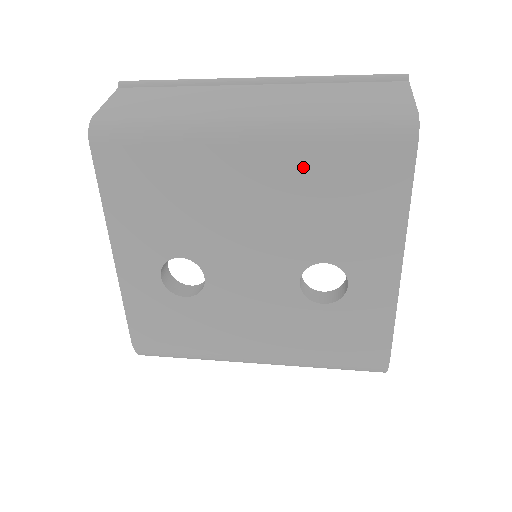
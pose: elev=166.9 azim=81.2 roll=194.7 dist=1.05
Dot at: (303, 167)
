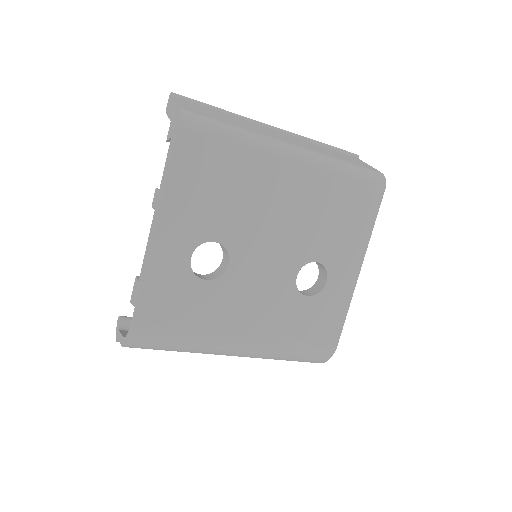
Dot at: (323, 188)
